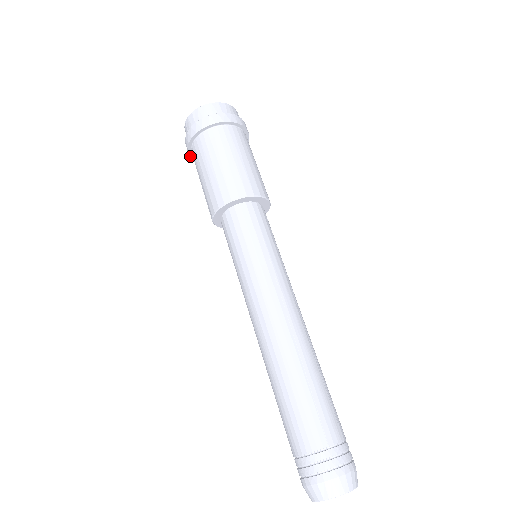
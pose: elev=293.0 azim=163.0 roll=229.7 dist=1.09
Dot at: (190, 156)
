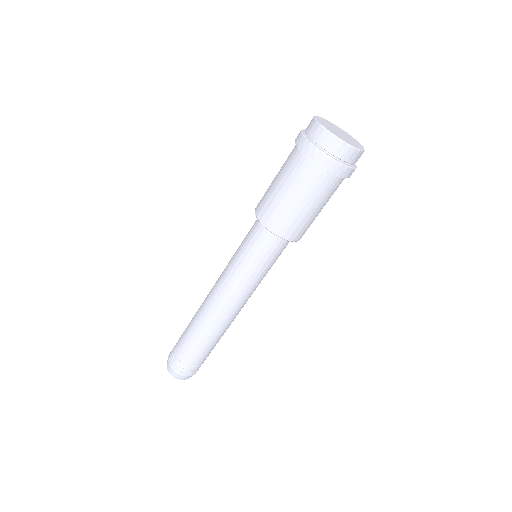
Dot at: (298, 147)
